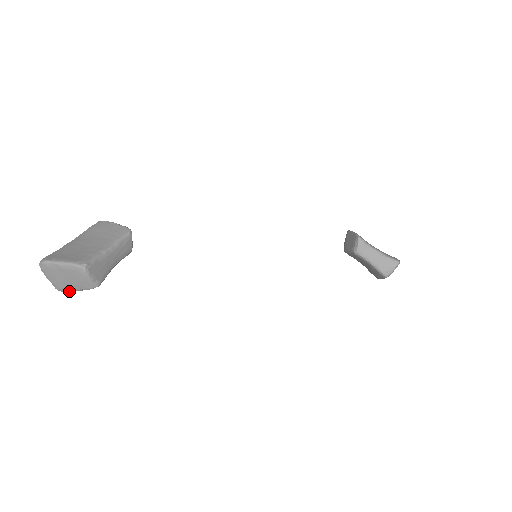
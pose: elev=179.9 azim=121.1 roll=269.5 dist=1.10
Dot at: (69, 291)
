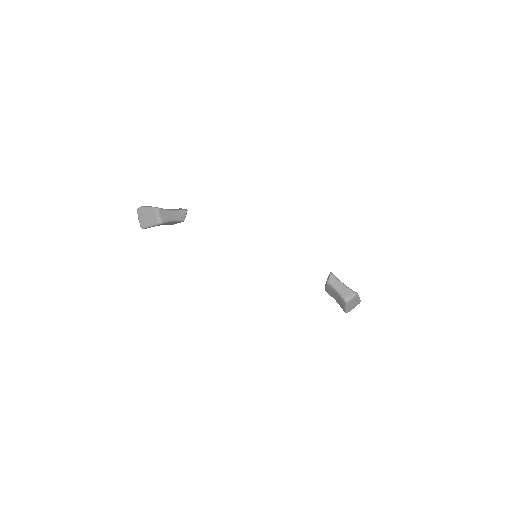
Dot at: (146, 227)
